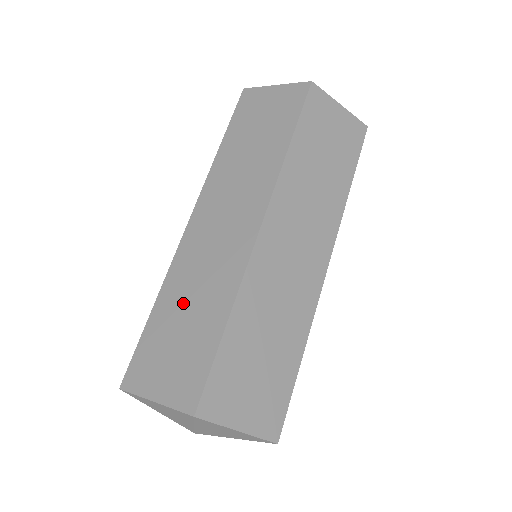
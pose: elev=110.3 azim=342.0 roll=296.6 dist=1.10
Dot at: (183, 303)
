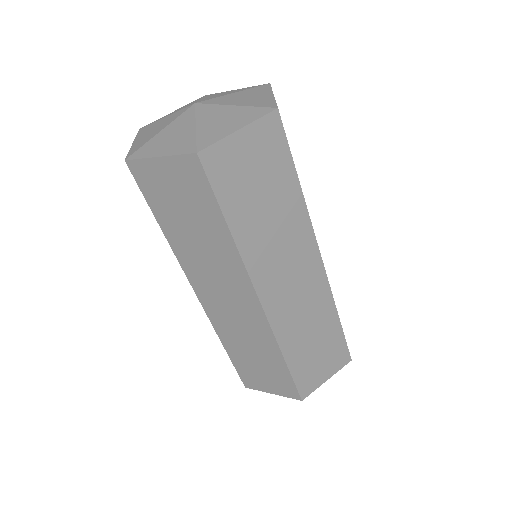
Dot at: (245, 350)
